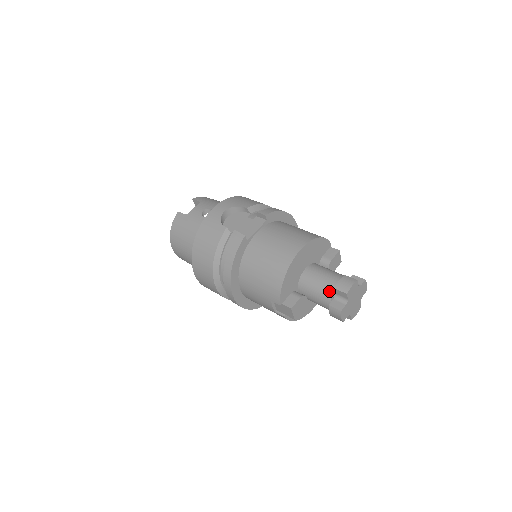
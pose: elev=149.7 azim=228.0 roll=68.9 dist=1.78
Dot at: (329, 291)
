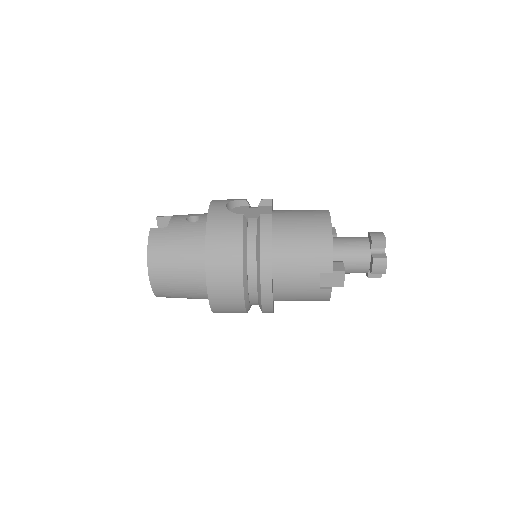
Dot at: (366, 247)
